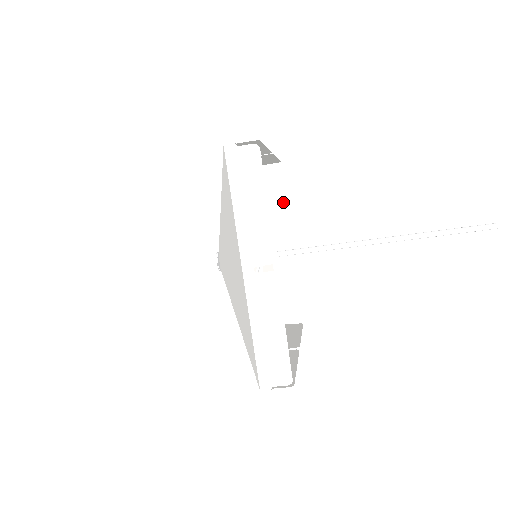
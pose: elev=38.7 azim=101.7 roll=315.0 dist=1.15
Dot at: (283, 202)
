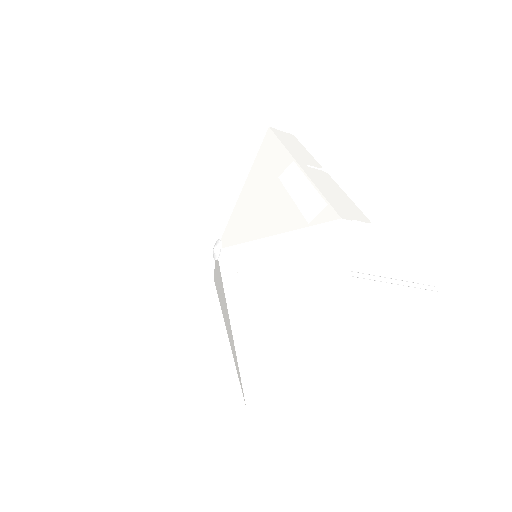
Dot at: occluded
